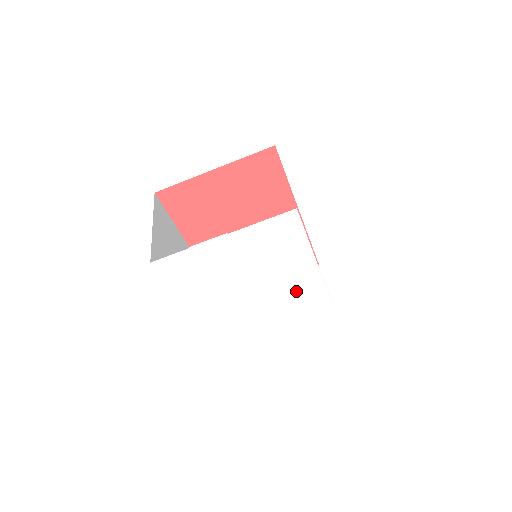
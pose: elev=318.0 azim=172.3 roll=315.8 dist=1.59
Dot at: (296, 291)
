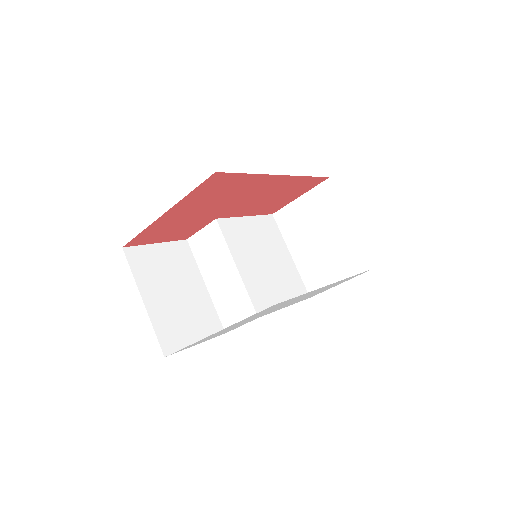
Dot at: occluded
